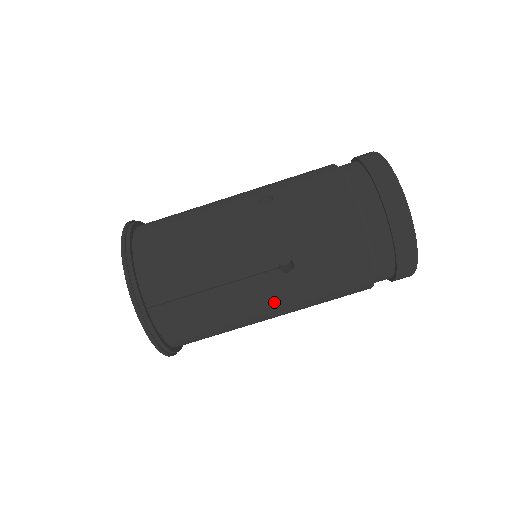
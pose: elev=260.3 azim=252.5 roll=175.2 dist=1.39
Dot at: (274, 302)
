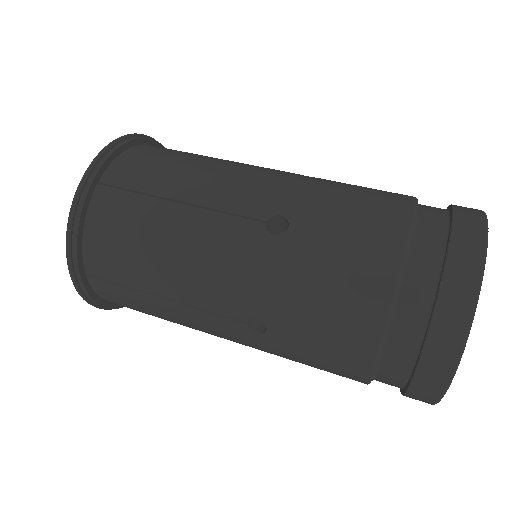
Dot at: (265, 181)
